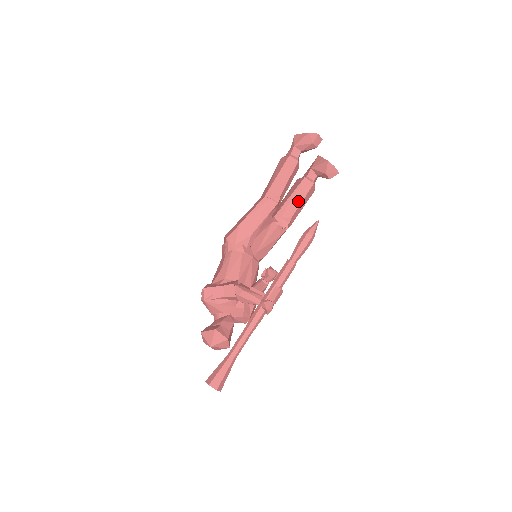
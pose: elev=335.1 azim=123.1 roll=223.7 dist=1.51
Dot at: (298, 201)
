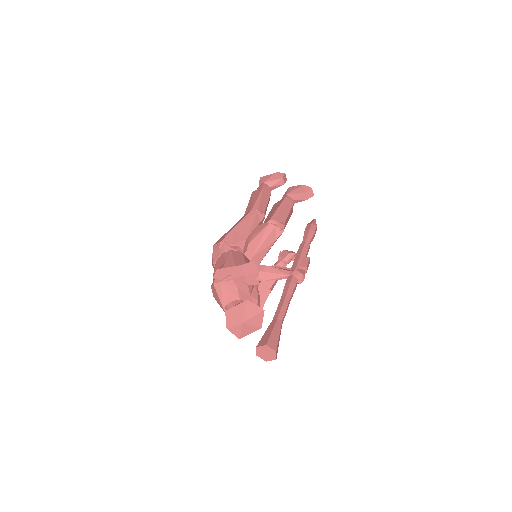
Dot at: (286, 212)
